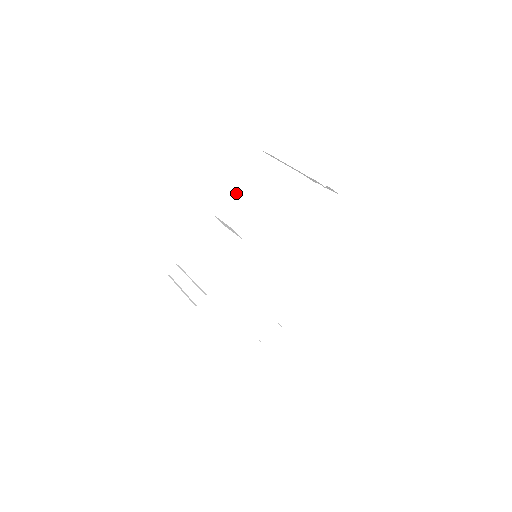
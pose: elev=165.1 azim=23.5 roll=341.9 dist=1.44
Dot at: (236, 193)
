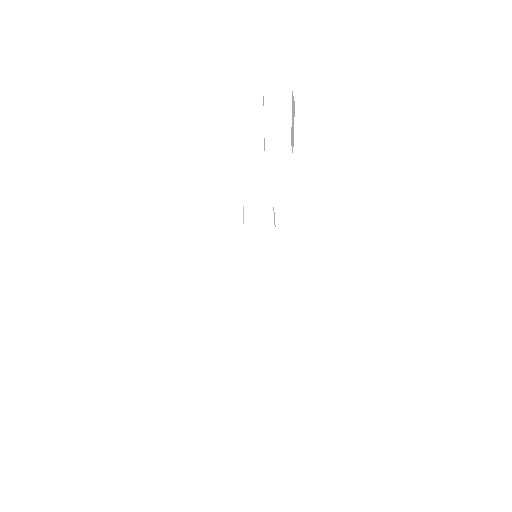
Dot at: occluded
